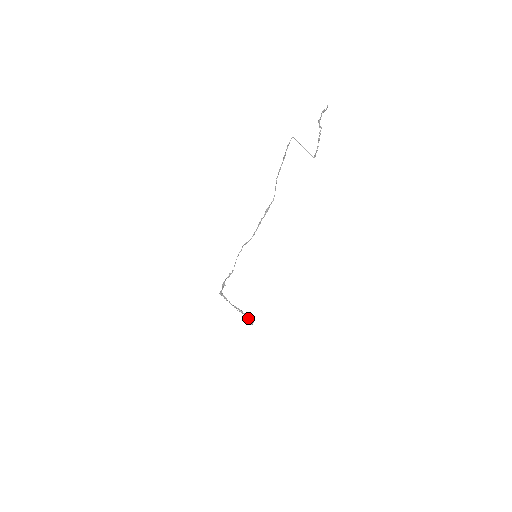
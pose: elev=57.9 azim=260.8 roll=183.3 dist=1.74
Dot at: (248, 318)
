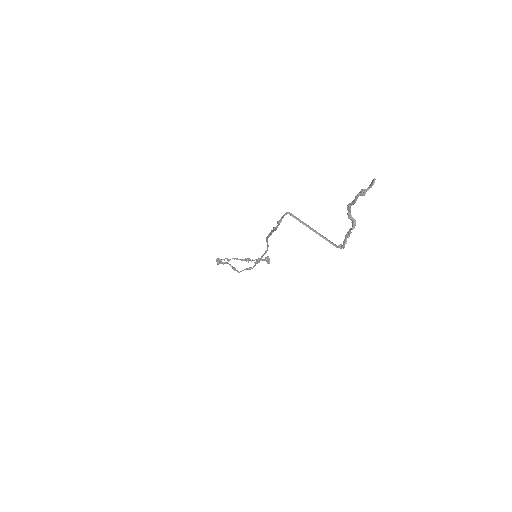
Dot at: (262, 260)
